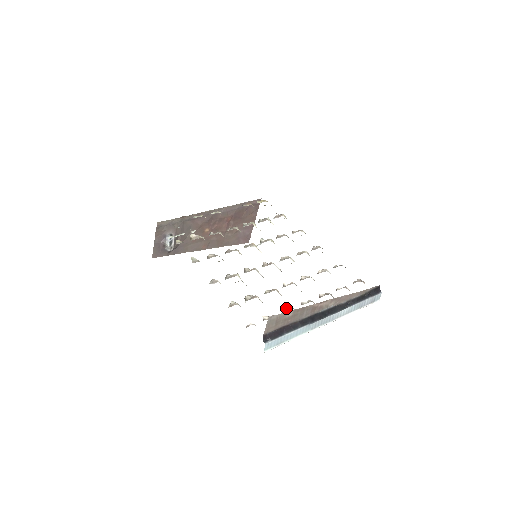
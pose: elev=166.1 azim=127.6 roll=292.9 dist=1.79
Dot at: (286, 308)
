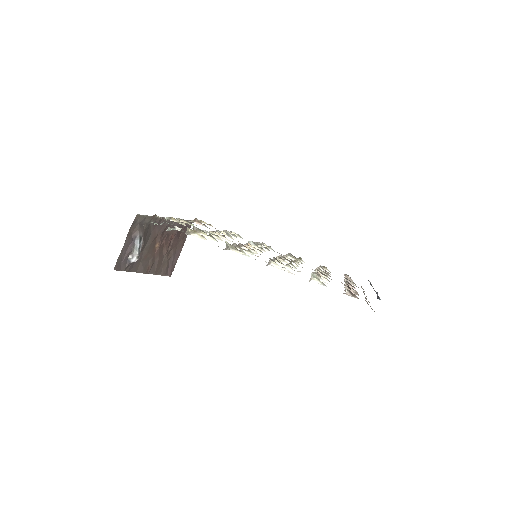
Dot at: (346, 283)
